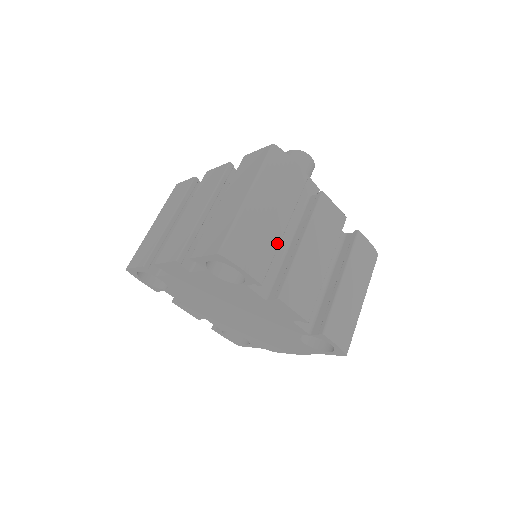
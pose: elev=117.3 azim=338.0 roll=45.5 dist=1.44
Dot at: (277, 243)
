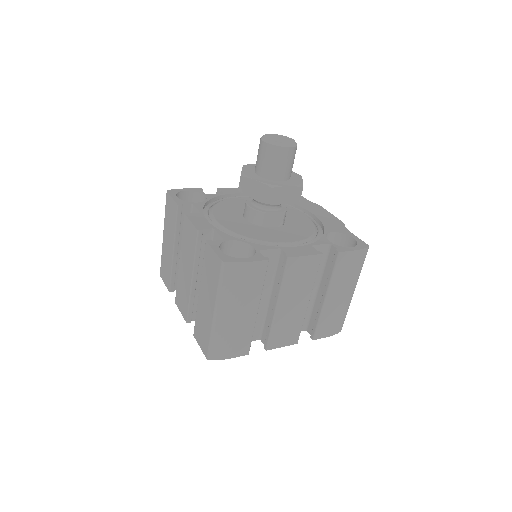
Dot at: (253, 325)
